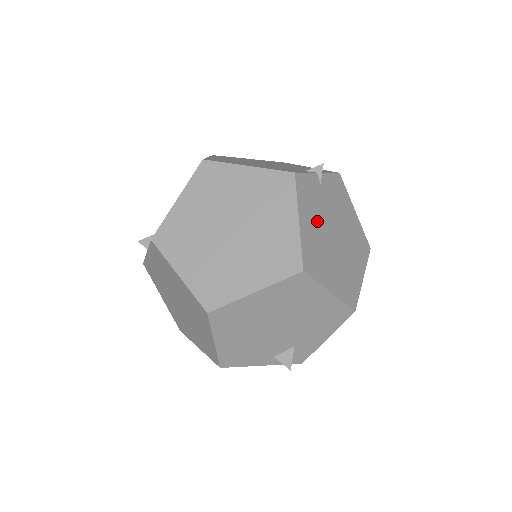
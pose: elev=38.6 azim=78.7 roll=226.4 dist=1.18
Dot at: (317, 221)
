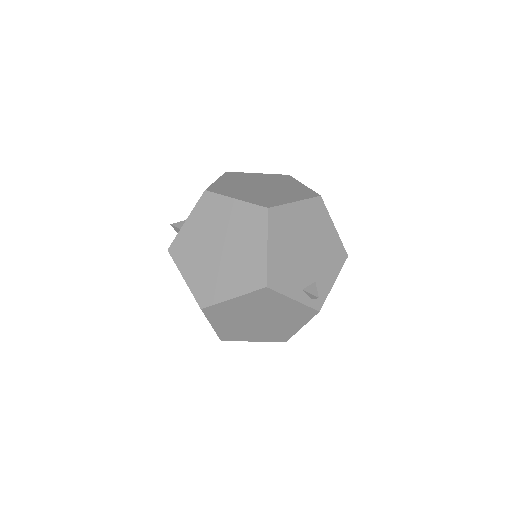
Dot at: occluded
